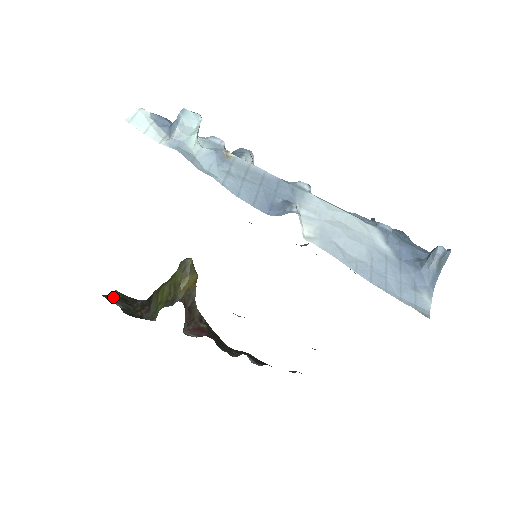
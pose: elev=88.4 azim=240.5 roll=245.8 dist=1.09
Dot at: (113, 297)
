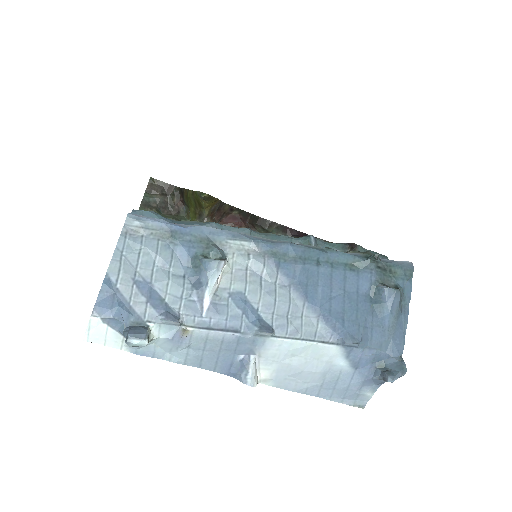
Dot at: (150, 191)
